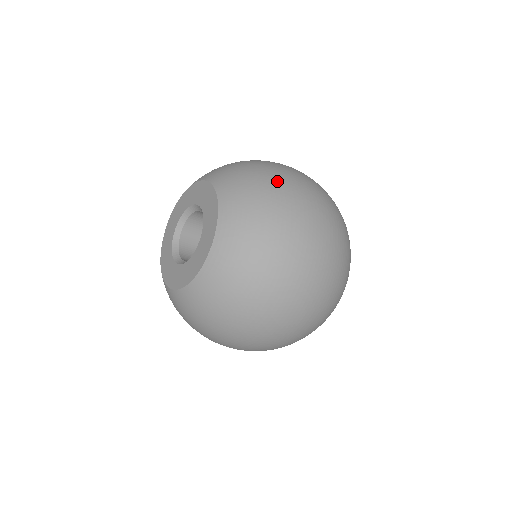
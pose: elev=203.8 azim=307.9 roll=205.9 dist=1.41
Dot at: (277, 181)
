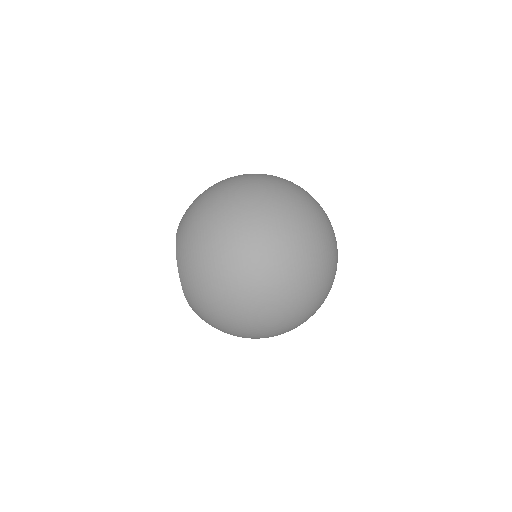
Dot at: occluded
